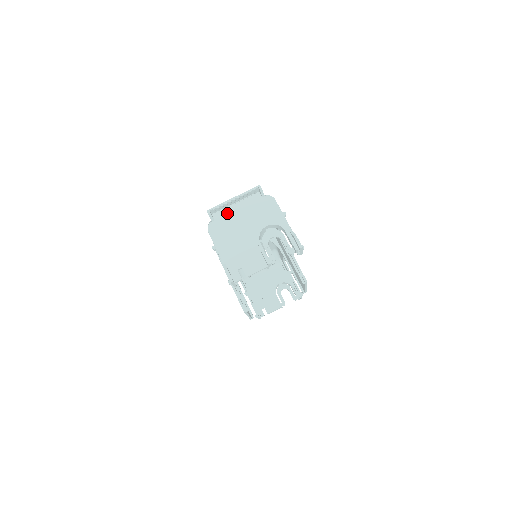
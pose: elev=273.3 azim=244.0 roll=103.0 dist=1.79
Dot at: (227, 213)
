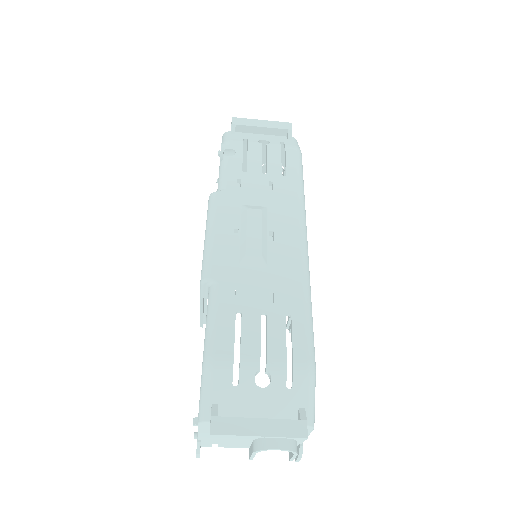
Dot at: occluded
